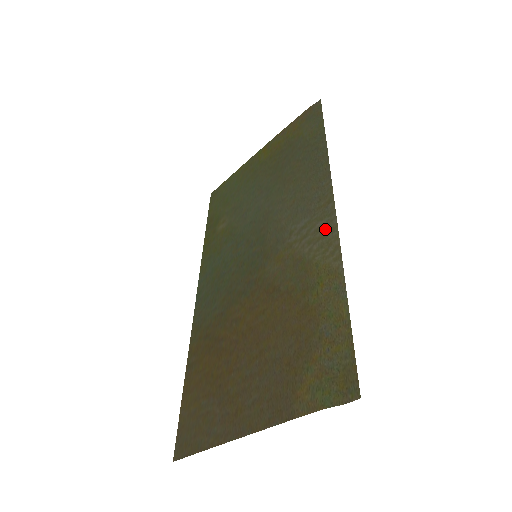
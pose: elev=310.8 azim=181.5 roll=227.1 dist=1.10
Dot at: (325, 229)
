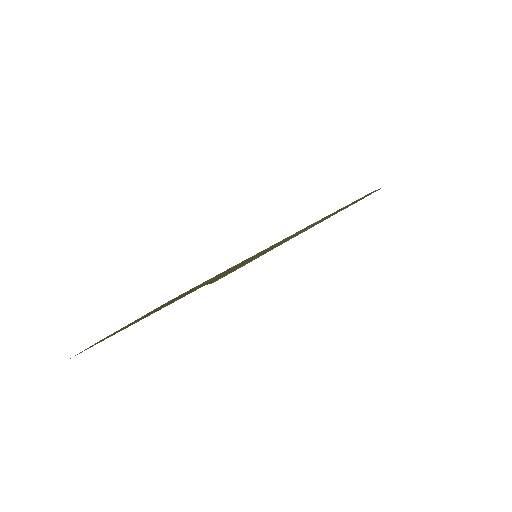
Dot at: (313, 225)
